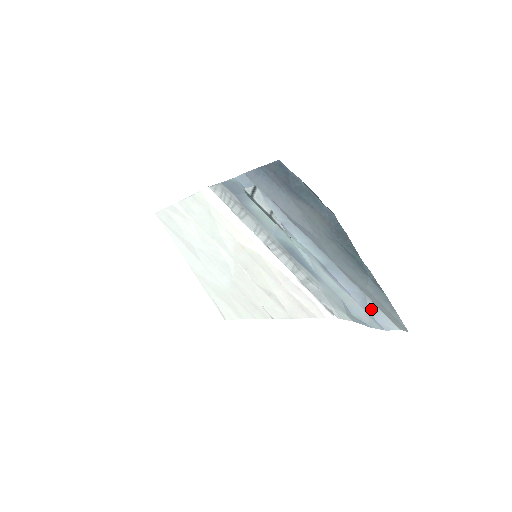
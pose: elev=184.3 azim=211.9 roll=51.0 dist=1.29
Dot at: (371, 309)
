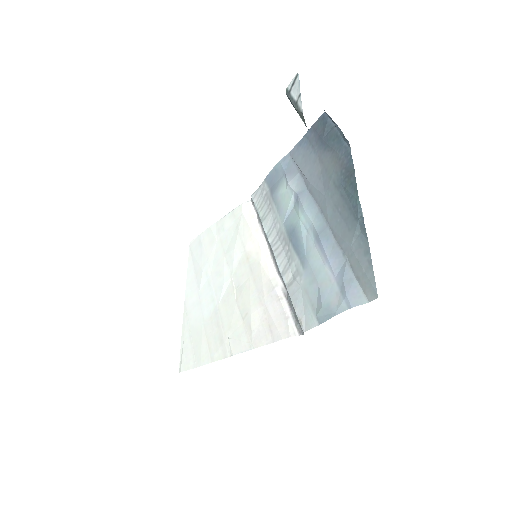
Dot at: (346, 279)
